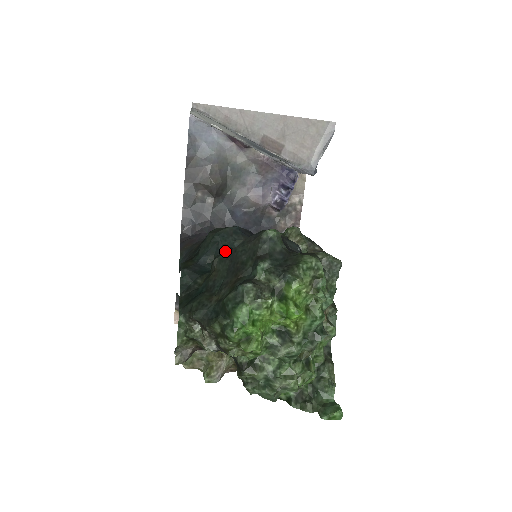
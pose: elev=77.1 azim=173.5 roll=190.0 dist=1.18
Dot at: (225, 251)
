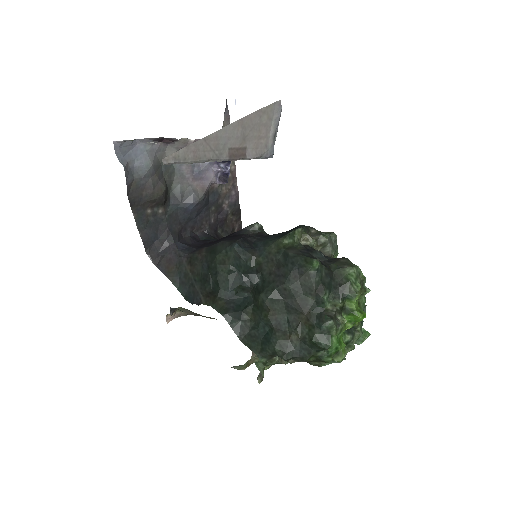
Dot at: (249, 278)
